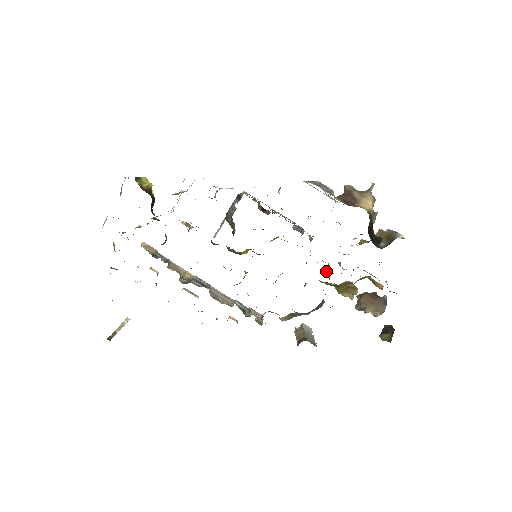
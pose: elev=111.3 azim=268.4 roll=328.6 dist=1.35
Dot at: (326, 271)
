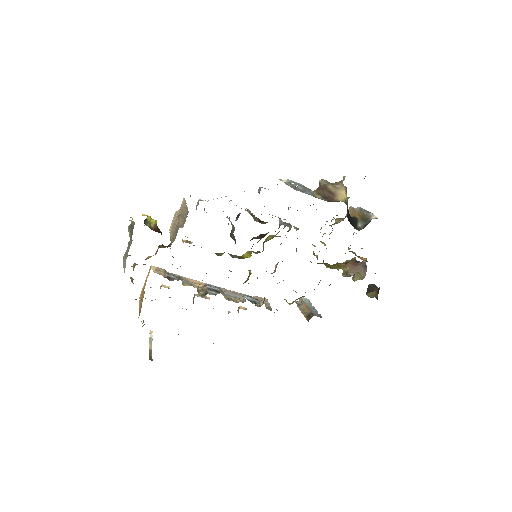
Dot at: (313, 252)
